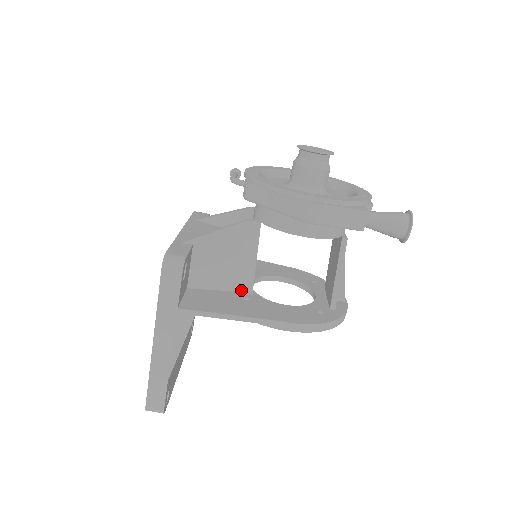
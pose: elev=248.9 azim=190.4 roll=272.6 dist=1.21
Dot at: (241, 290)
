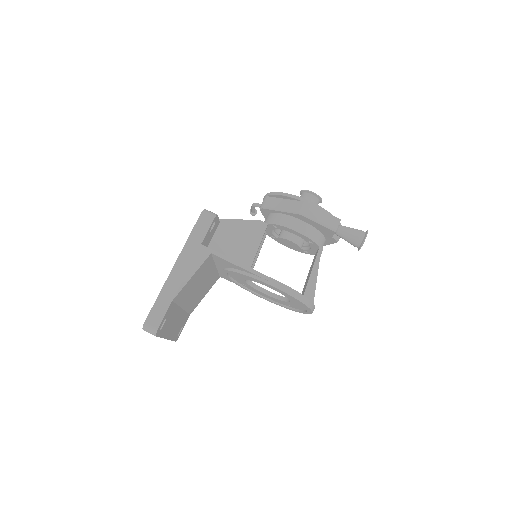
Dot at: occluded
